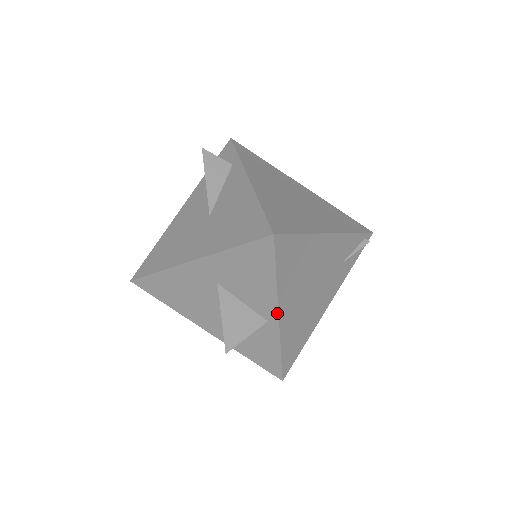
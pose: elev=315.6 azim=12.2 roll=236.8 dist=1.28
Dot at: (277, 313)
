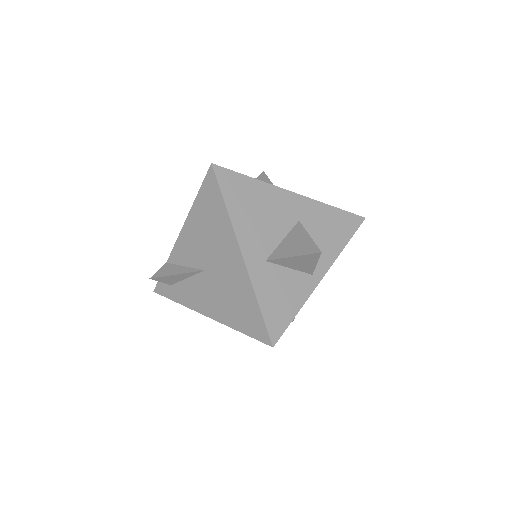
Dot at: (326, 272)
